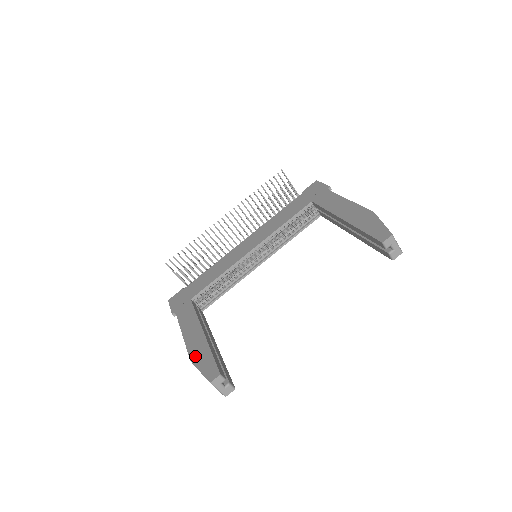
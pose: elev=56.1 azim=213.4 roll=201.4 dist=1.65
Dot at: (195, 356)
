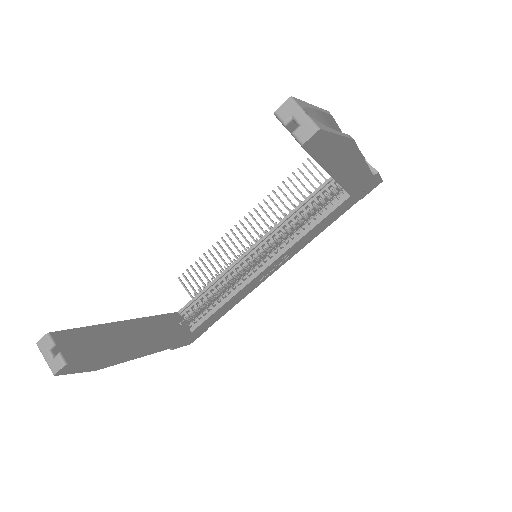
Dot at: occluded
